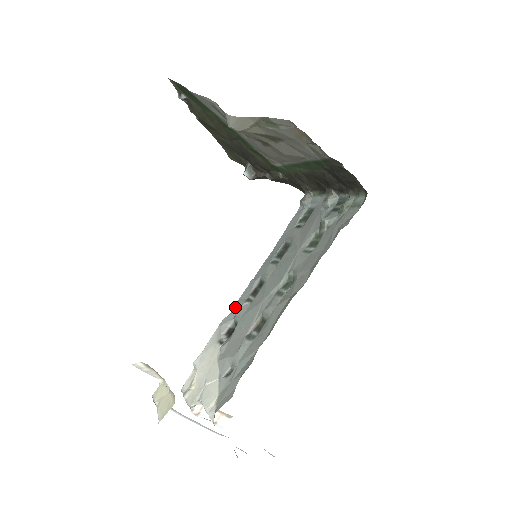
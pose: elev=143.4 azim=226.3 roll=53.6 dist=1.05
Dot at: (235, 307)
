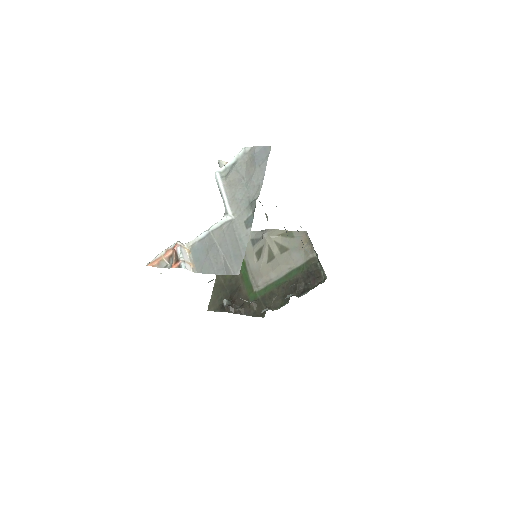
Dot at: occluded
